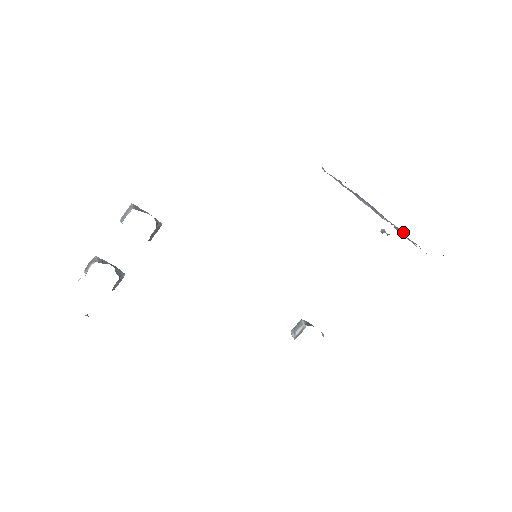
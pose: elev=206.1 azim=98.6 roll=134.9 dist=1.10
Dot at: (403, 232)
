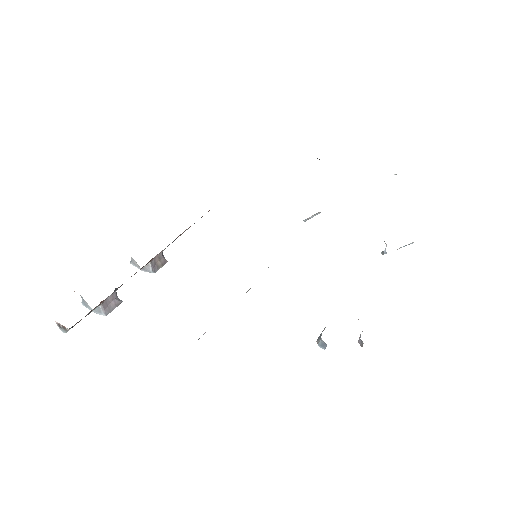
Dot at: occluded
